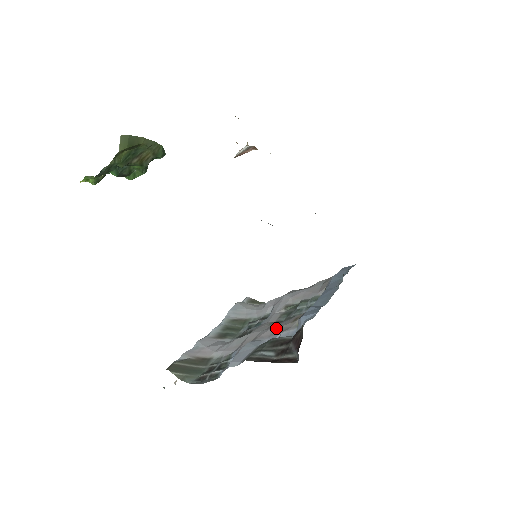
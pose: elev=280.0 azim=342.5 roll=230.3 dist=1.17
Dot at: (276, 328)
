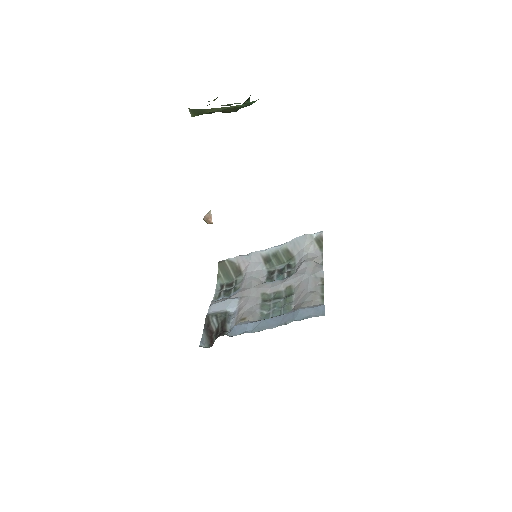
Dot at: (244, 308)
